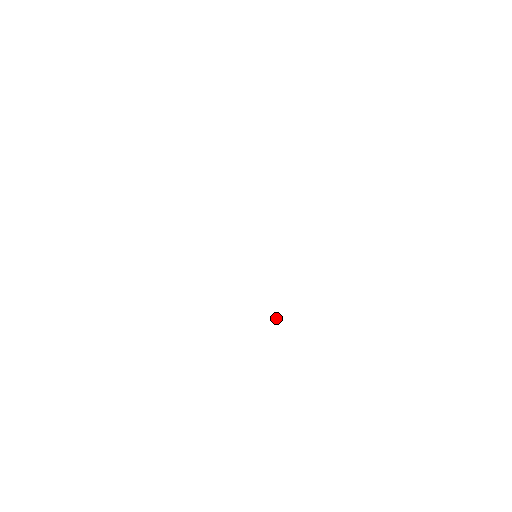
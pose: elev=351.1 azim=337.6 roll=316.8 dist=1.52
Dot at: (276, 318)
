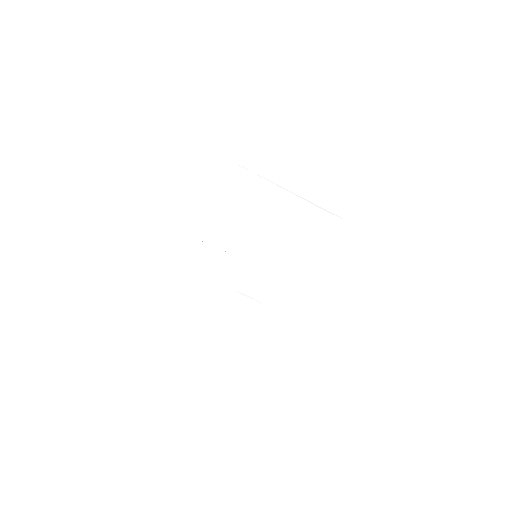
Dot at: occluded
